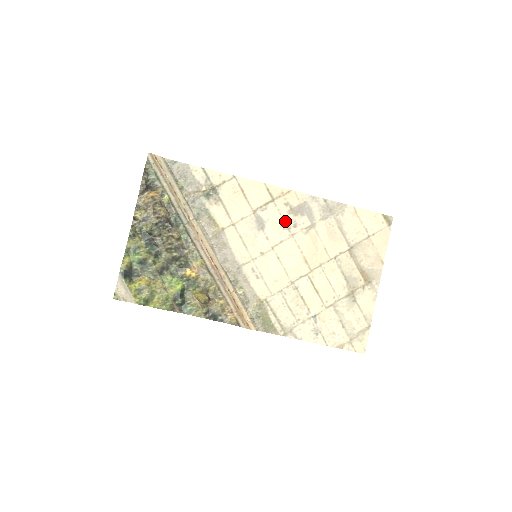
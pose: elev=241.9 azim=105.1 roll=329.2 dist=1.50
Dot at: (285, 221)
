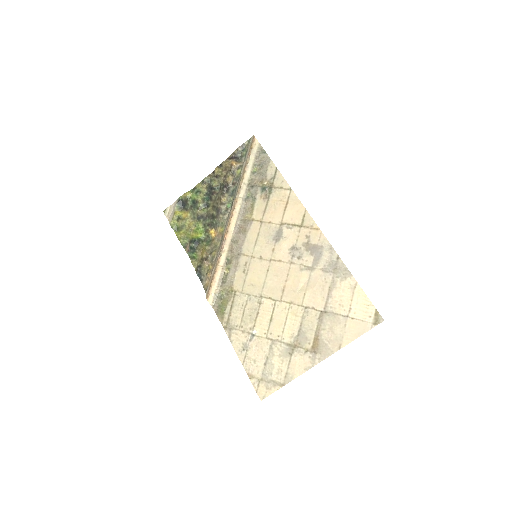
Dot at: (296, 248)
